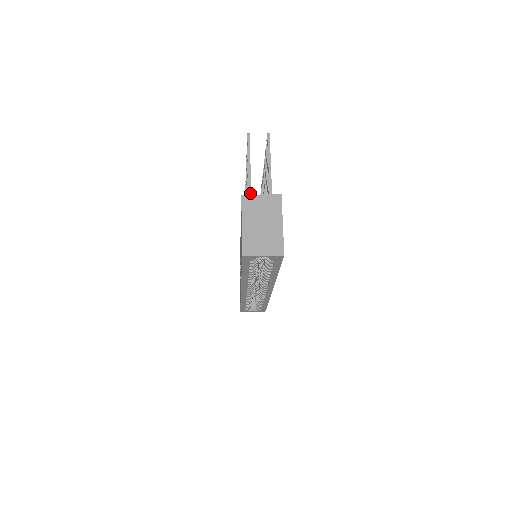
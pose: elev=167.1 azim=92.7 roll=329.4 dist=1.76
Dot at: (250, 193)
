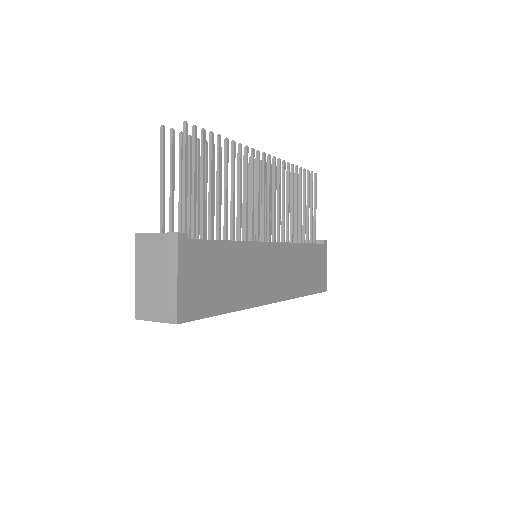
Dot at: (161, 220)
